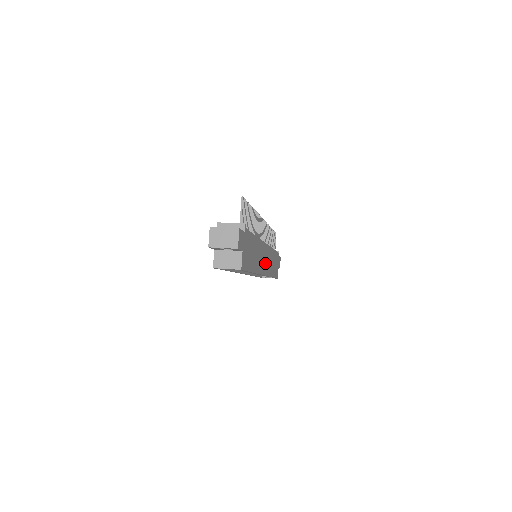
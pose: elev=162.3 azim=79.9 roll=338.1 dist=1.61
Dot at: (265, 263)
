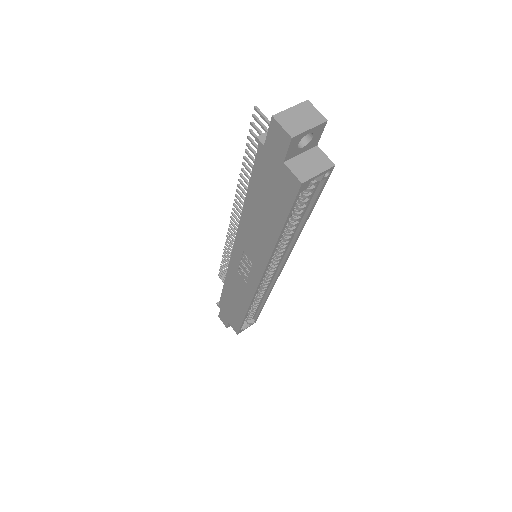
Dot at: occluded
